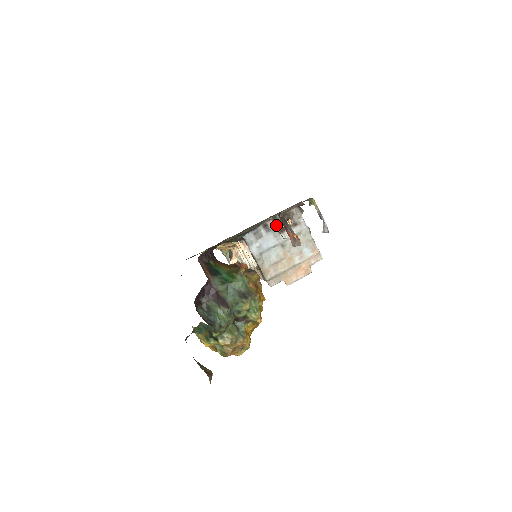
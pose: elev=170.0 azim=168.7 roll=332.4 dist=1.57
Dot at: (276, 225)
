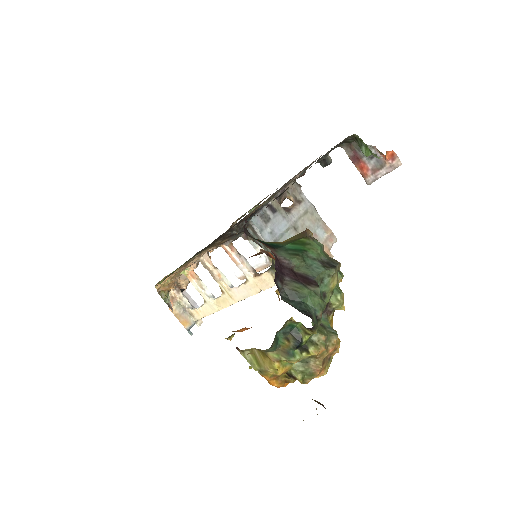
Dot at: occluded
